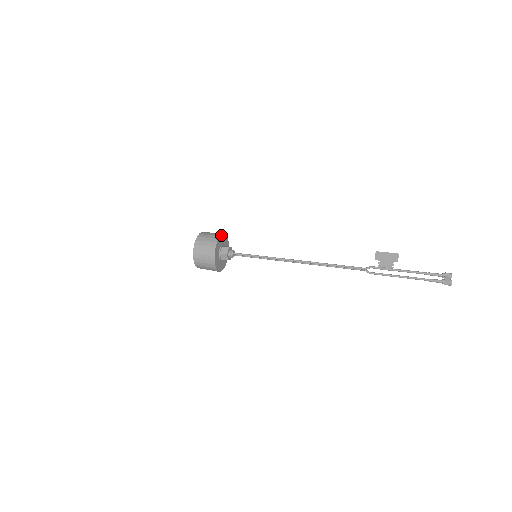
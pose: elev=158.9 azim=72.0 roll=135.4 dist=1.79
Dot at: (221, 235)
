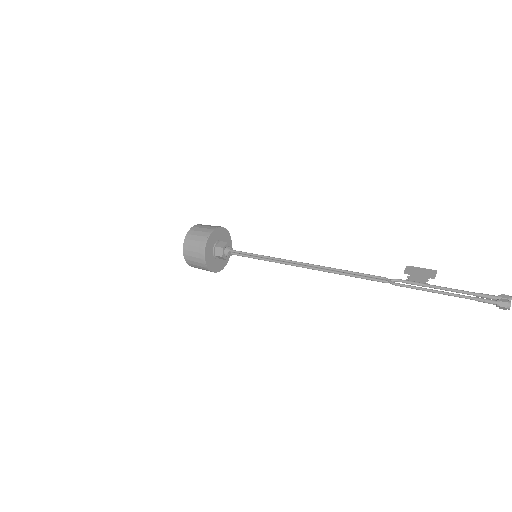
Dot at: (223, 228)
